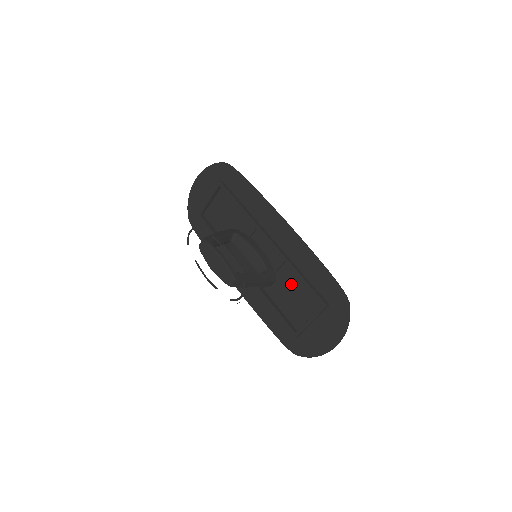
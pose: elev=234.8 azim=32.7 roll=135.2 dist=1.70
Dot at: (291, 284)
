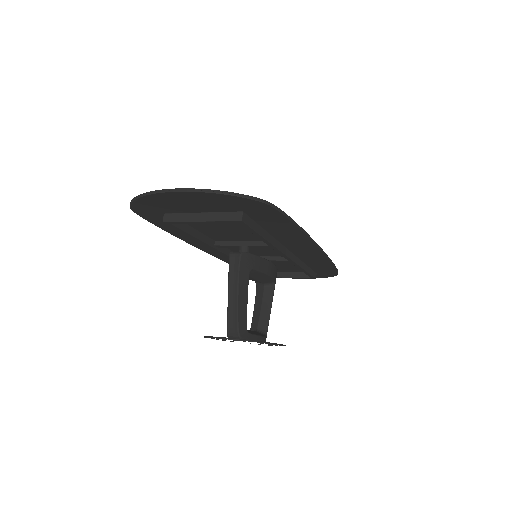
Dot at: (285, 263)
